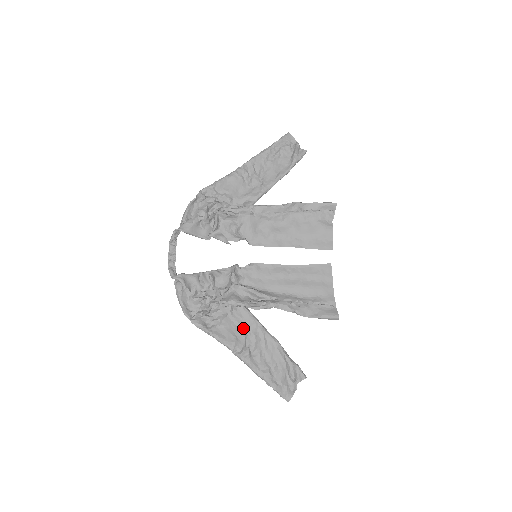
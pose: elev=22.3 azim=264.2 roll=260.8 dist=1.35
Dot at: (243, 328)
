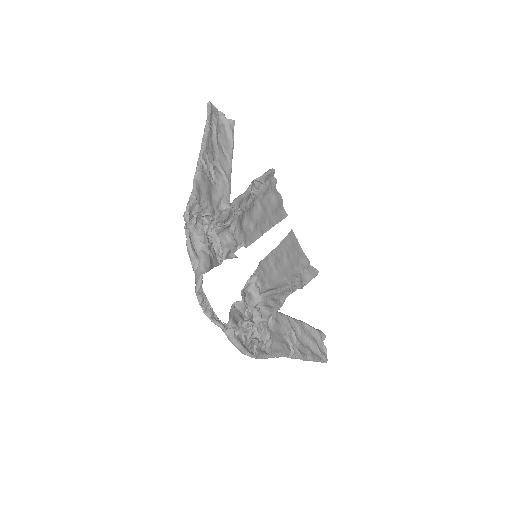
Dot at: (280, 330)
